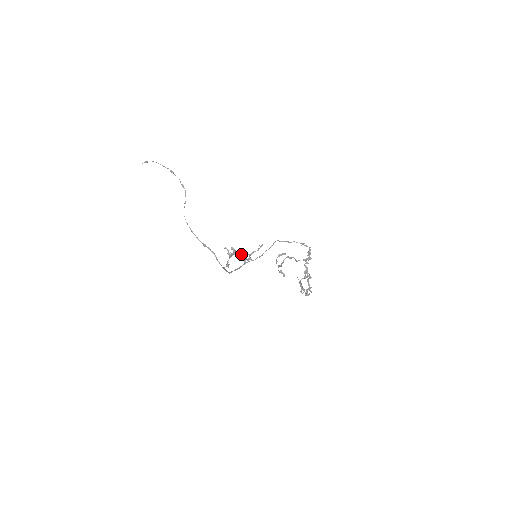
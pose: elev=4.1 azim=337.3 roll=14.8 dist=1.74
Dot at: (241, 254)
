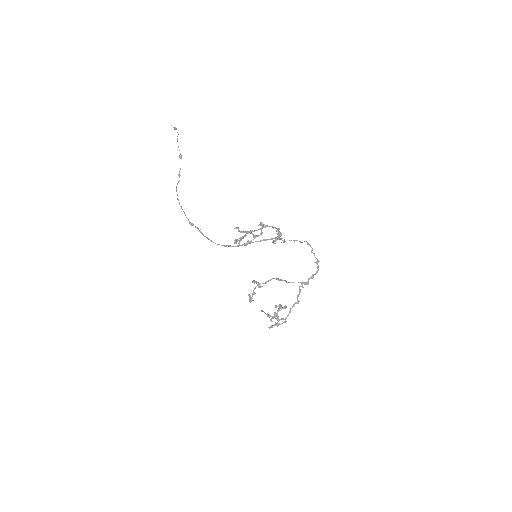
Dot at: (279, 228)
